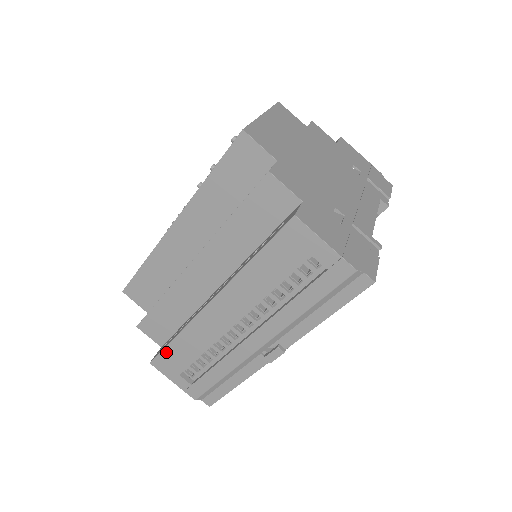
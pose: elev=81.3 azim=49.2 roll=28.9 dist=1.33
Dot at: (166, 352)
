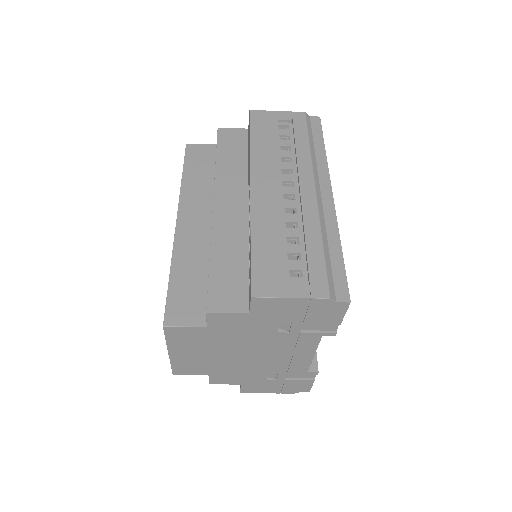
Dot at: occluded
